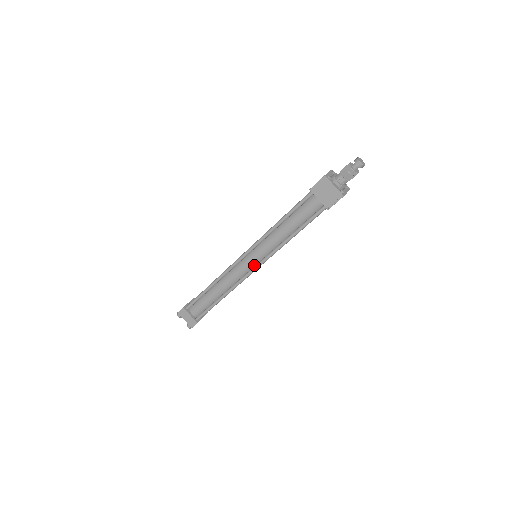
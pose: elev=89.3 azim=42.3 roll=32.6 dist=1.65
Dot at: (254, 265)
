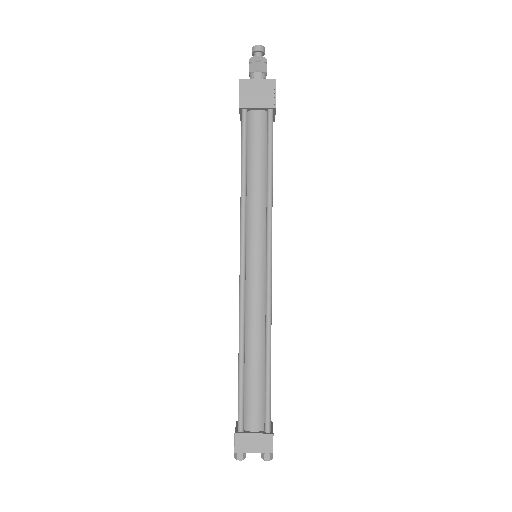
Dot at: (264, 263)
